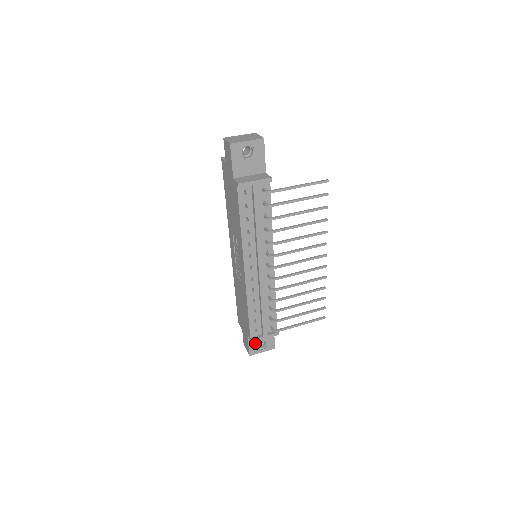
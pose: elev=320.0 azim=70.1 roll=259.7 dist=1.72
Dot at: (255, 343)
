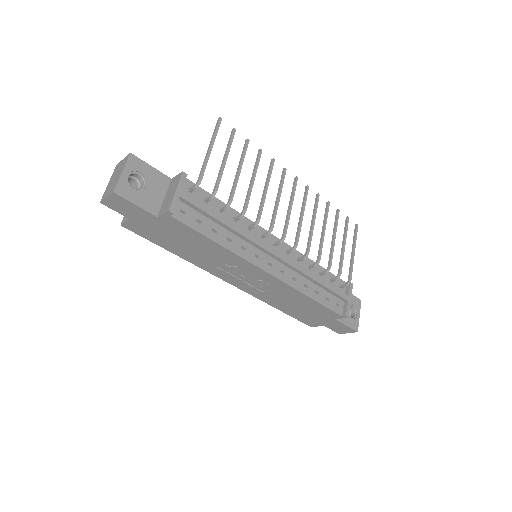
Dot at: occluded
